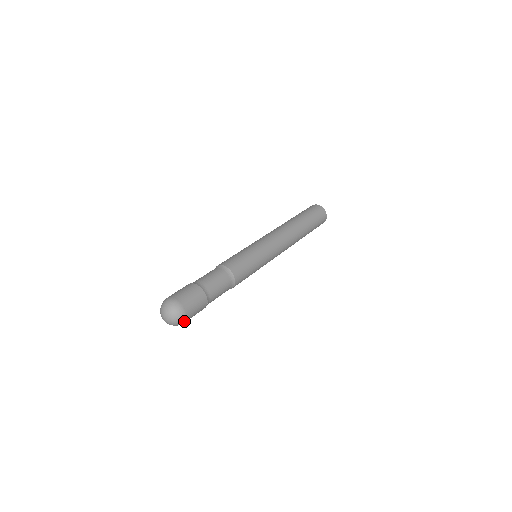
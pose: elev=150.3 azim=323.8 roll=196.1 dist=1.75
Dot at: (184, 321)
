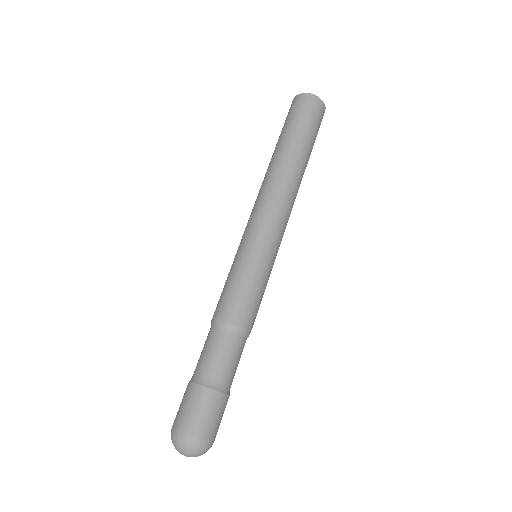
Dot at: occluded
